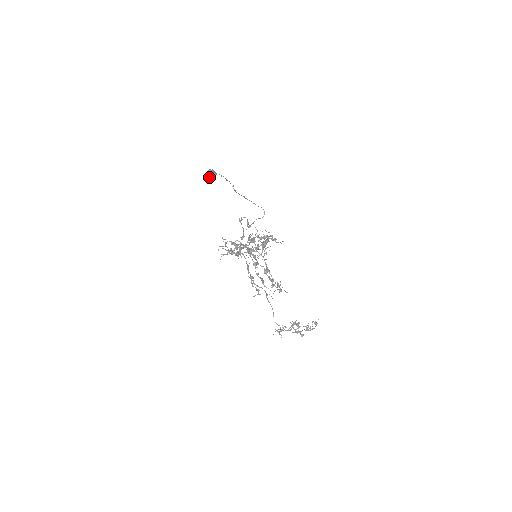
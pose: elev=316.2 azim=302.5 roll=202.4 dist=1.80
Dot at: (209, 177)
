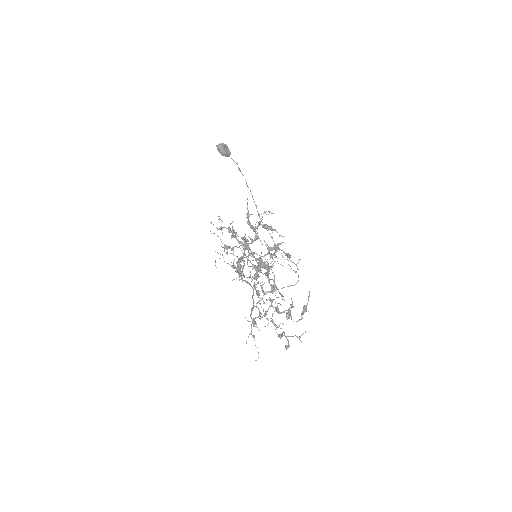
Dot at: (219, 145)
